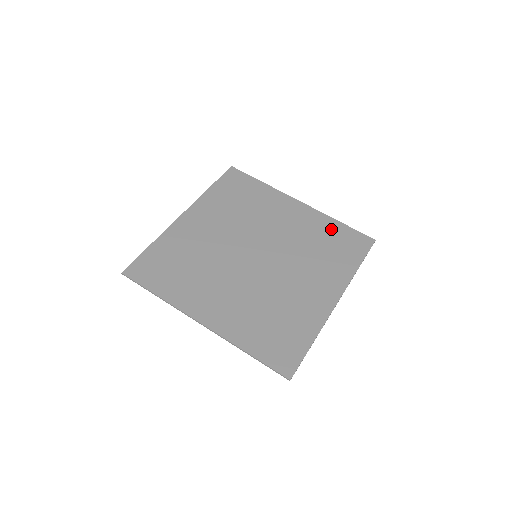
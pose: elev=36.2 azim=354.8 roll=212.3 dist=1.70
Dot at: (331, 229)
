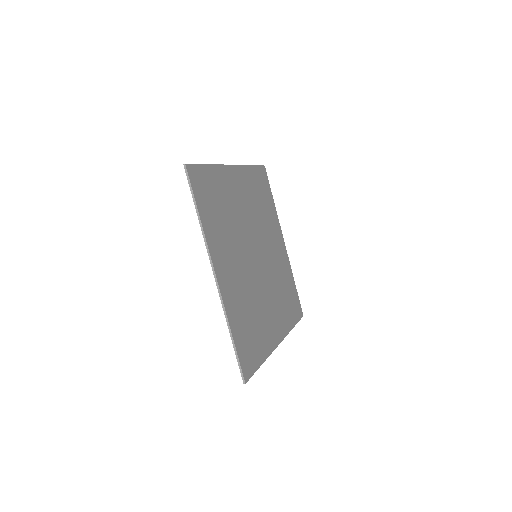
Dot at: (291, 282)
